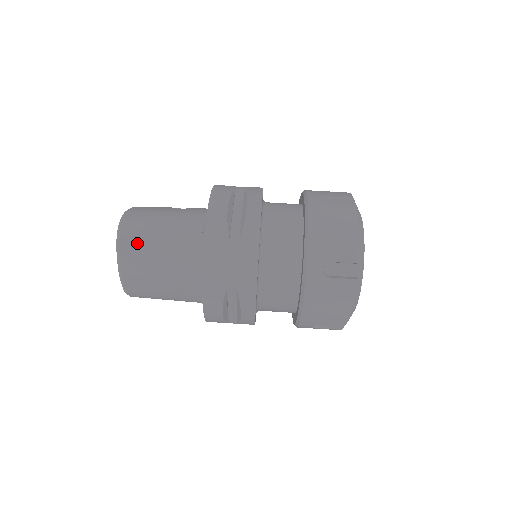
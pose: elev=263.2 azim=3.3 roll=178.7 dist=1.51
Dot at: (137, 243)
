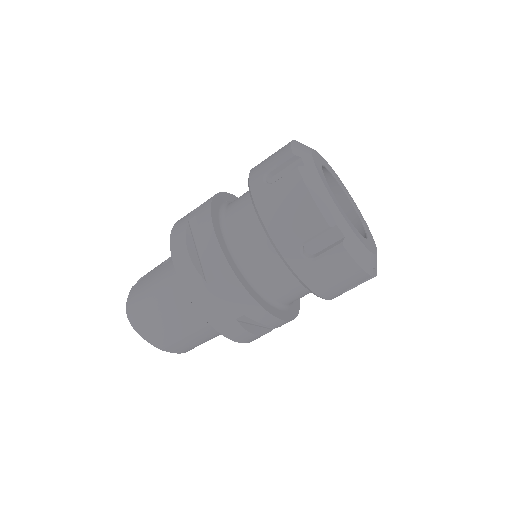
Dot at: (149, 324)
